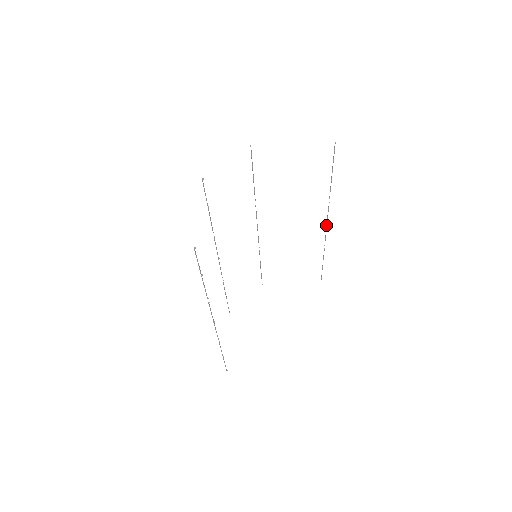
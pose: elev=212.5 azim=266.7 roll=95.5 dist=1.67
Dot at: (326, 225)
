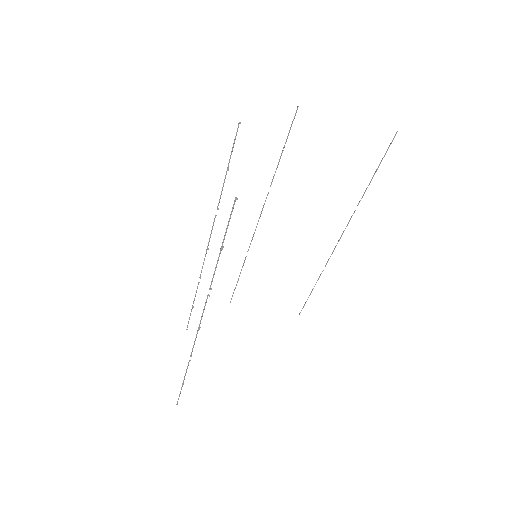
Dot at: (339, 239)
